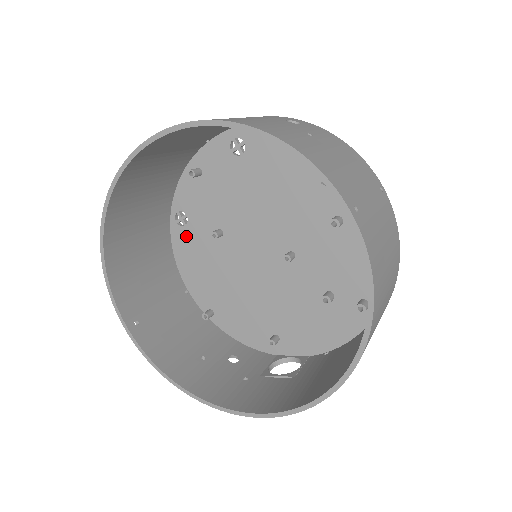
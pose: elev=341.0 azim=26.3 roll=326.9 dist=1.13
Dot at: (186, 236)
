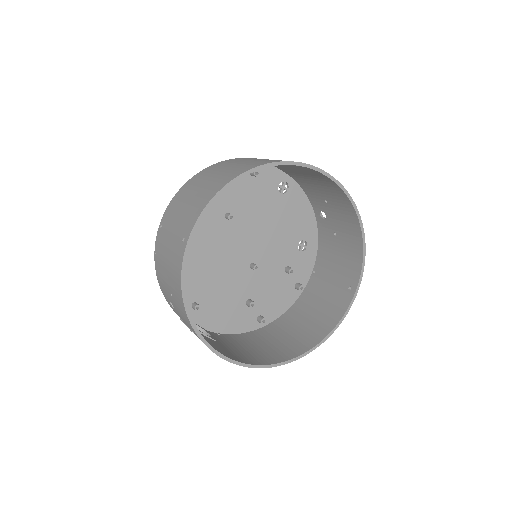
Dot at: occluded
